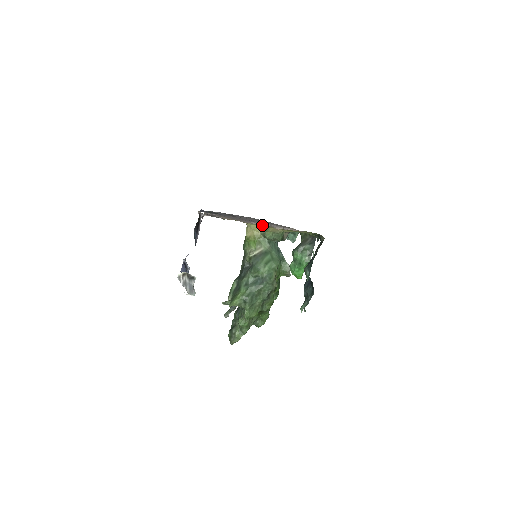
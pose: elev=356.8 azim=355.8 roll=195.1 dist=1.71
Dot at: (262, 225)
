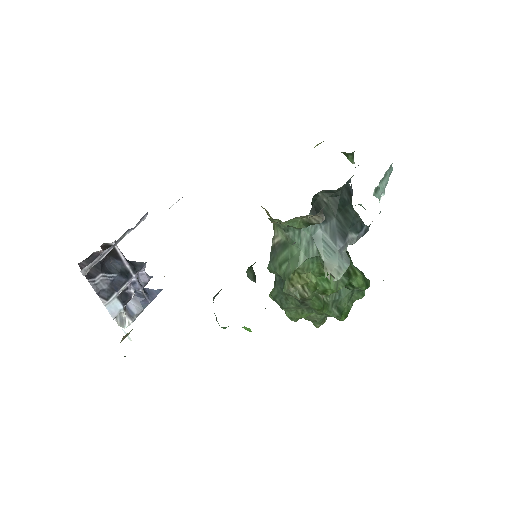
Dot at: occluded
